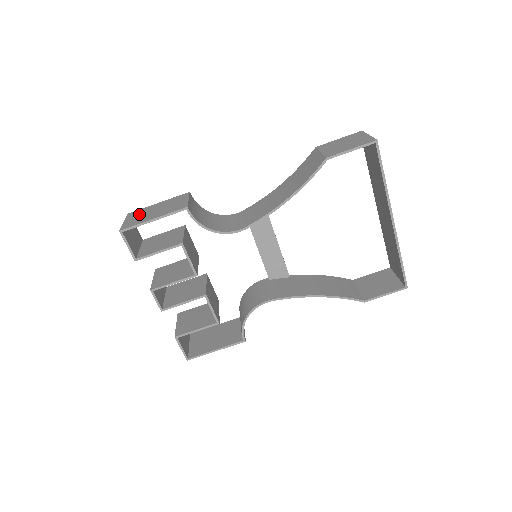
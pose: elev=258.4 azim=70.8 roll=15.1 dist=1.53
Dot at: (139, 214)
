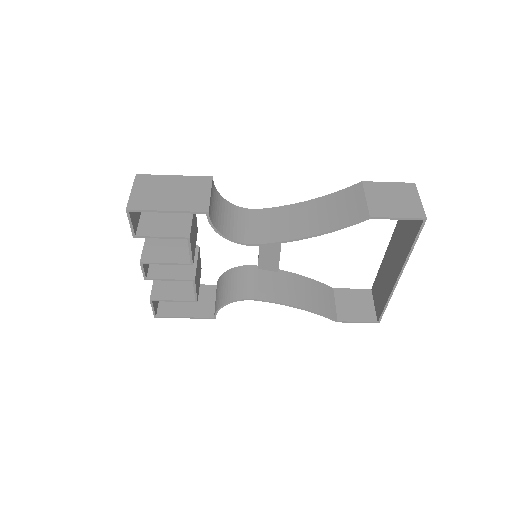
Dot at: (150, 186)
